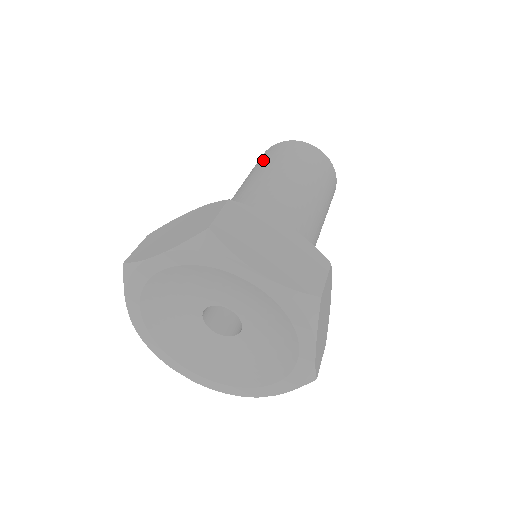
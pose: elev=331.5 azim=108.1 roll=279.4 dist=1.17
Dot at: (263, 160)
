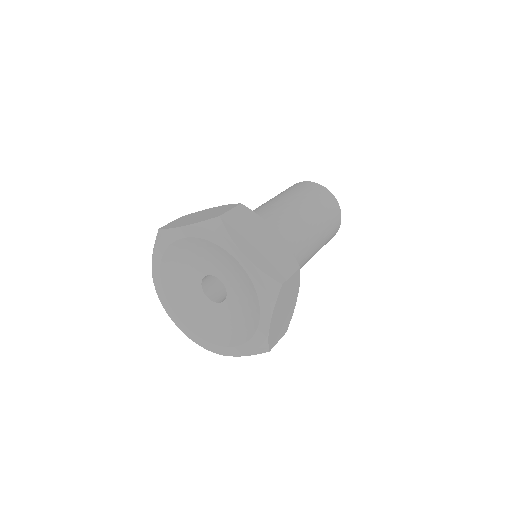
Dot at: (286, 190)
